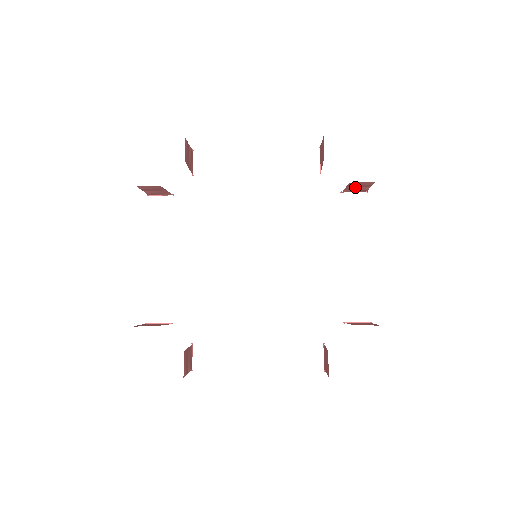
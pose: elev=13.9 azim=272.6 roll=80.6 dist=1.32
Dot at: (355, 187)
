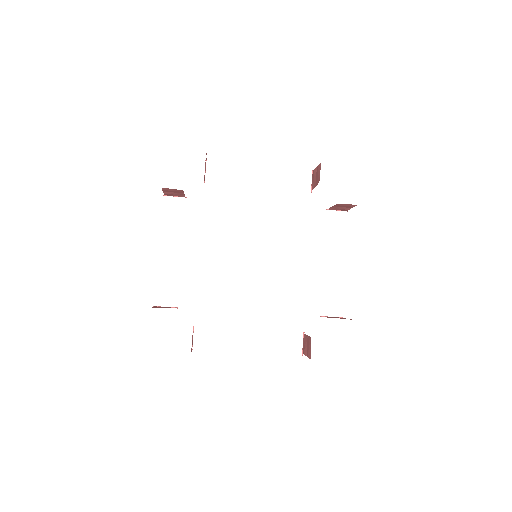
Dot at: (340, 207)
